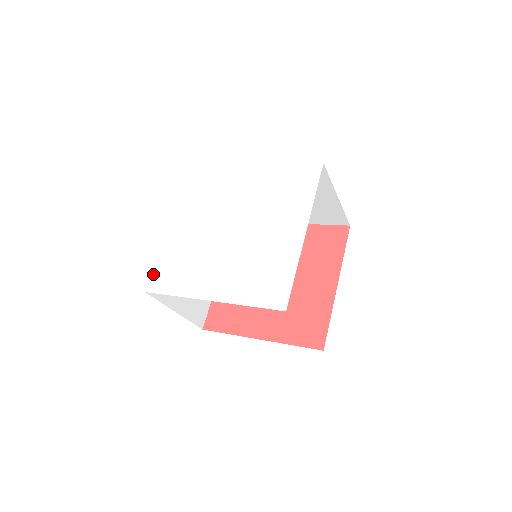
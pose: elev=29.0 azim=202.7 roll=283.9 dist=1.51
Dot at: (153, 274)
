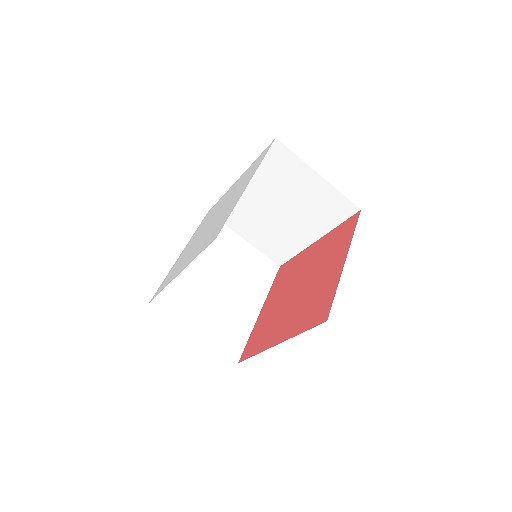
Dot at: (158, 288)
